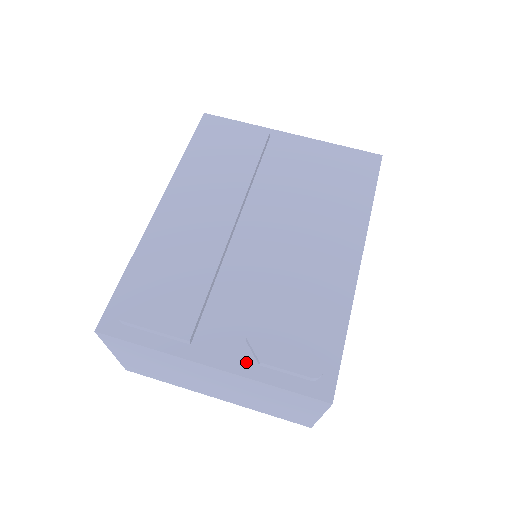
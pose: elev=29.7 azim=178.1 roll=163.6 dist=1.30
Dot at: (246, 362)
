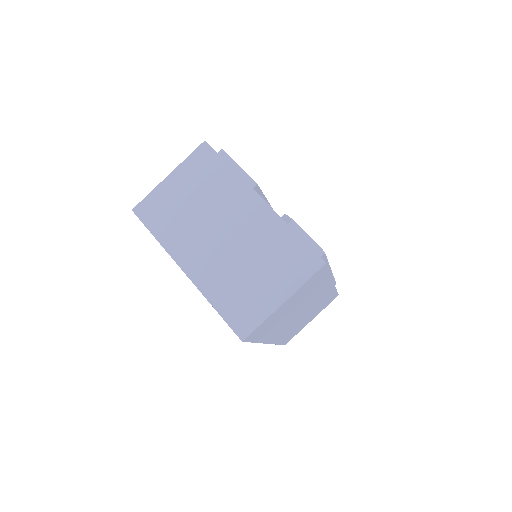
Dot at: occluded
